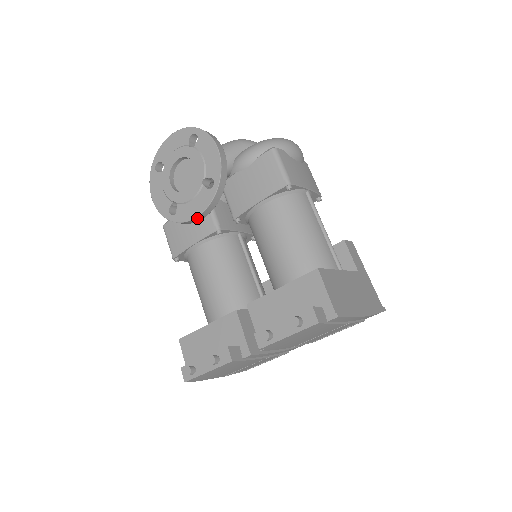
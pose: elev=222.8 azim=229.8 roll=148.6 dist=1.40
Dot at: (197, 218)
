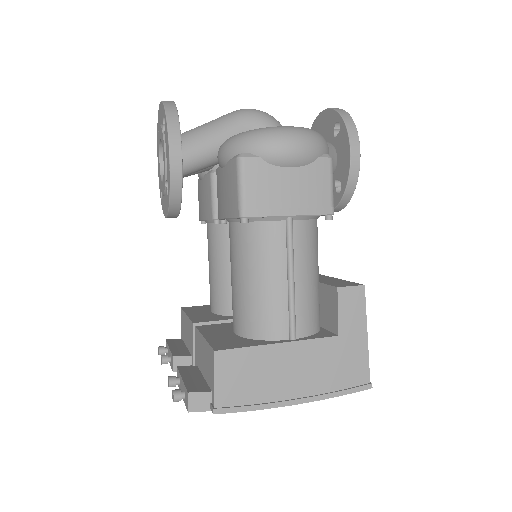
Dot at: (169, 217)
